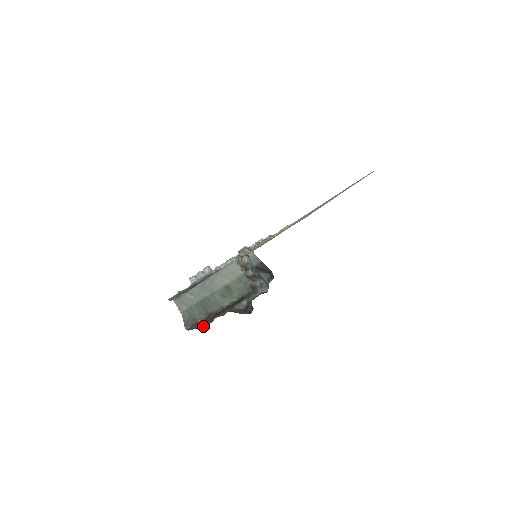
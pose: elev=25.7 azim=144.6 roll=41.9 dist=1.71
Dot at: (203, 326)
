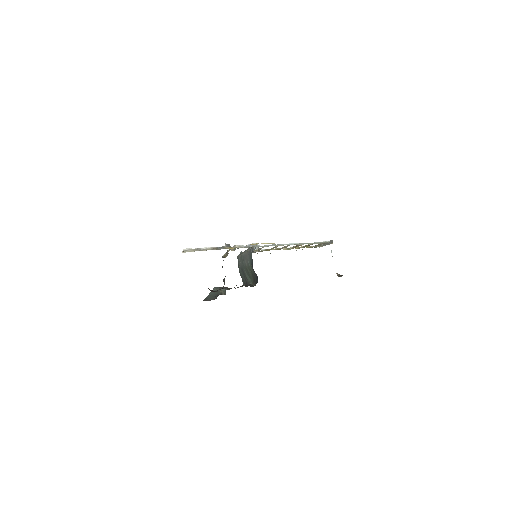
Dot at: occluded
